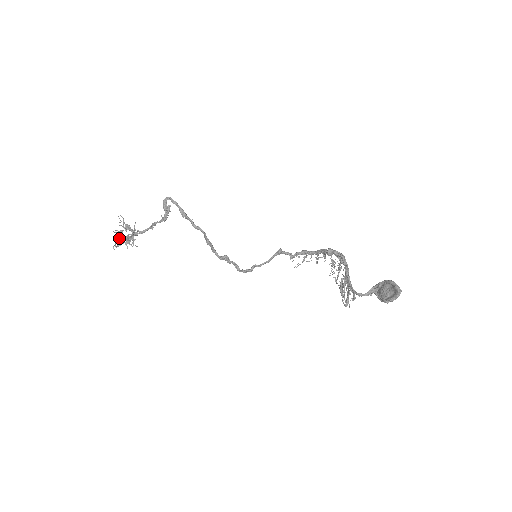
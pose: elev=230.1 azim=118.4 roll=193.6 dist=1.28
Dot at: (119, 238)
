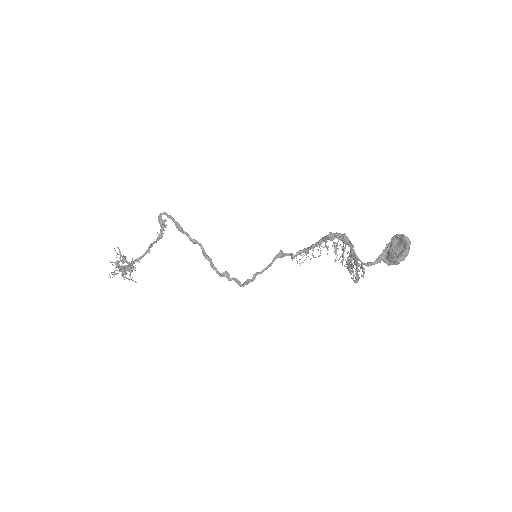
Dot at: (115, 267)
